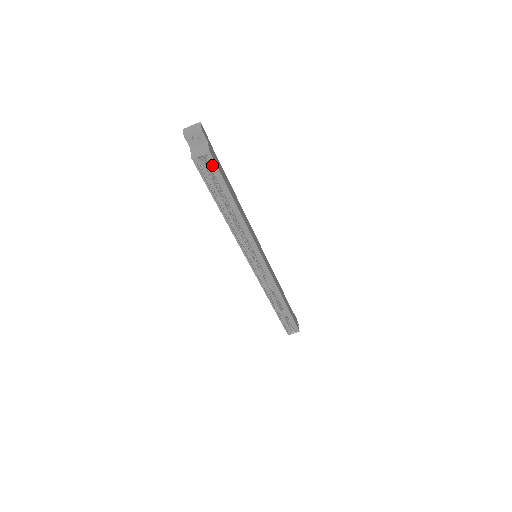
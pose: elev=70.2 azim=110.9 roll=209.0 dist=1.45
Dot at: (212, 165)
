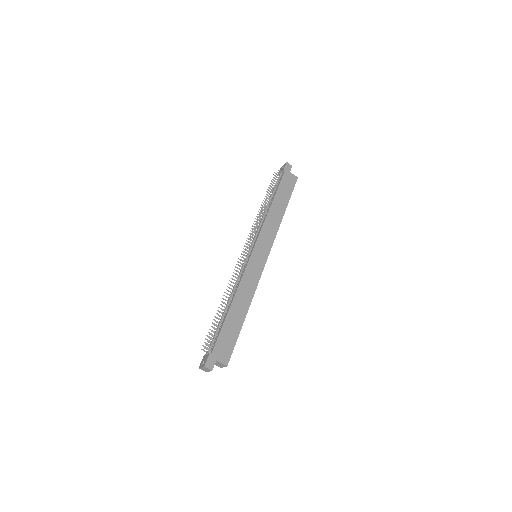
Dot at: (227, 351)
